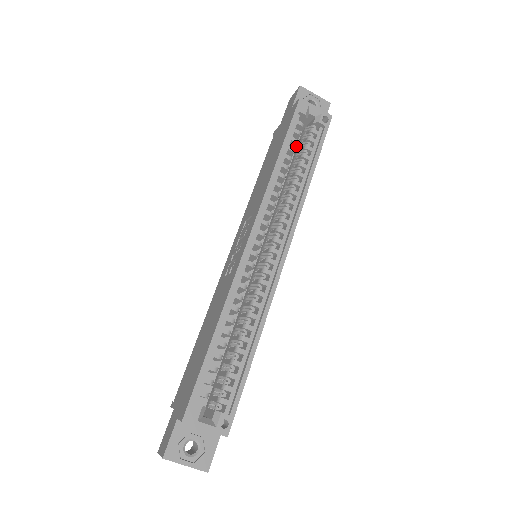
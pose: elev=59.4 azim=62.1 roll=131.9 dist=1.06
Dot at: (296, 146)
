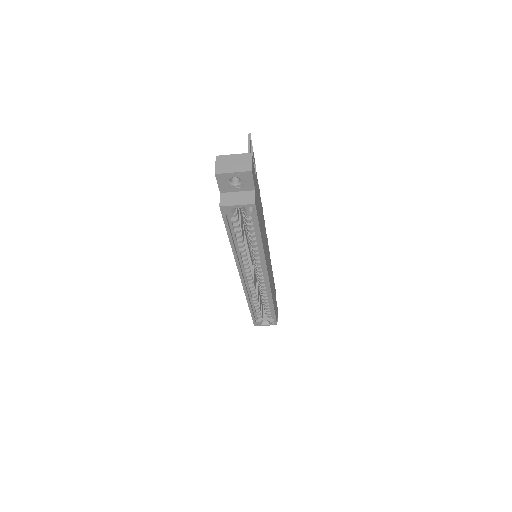
Dot at: occluded
